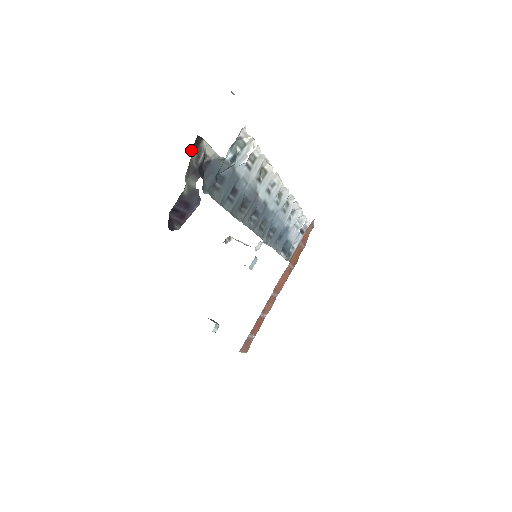
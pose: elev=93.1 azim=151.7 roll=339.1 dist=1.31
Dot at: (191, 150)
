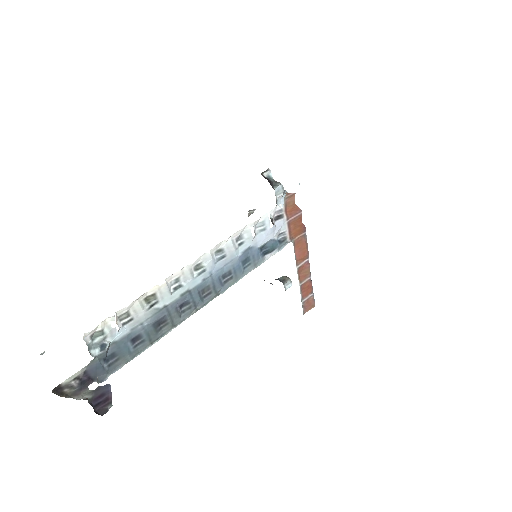
Dot at: (60, 395)
